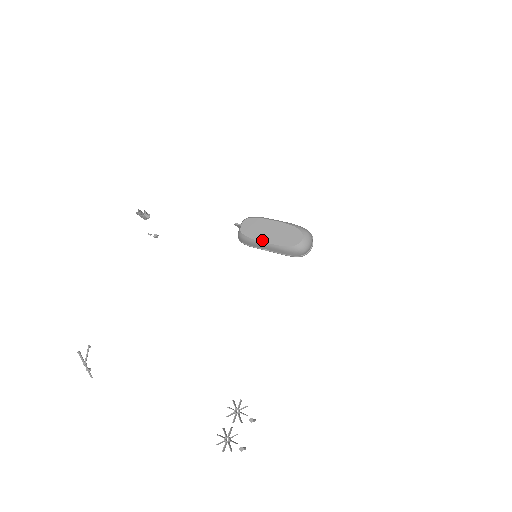
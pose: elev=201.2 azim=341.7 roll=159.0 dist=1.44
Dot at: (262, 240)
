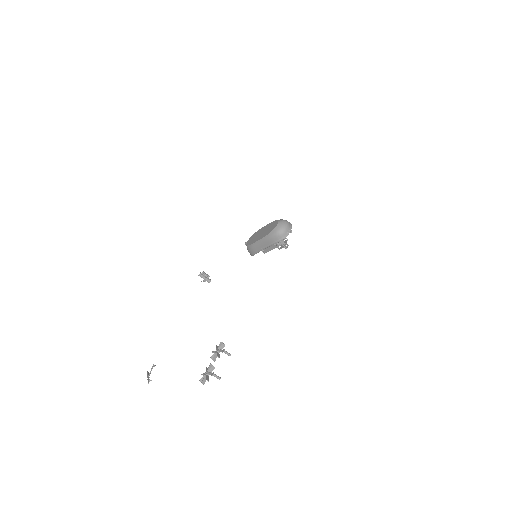
Dot at: (256, 241)
